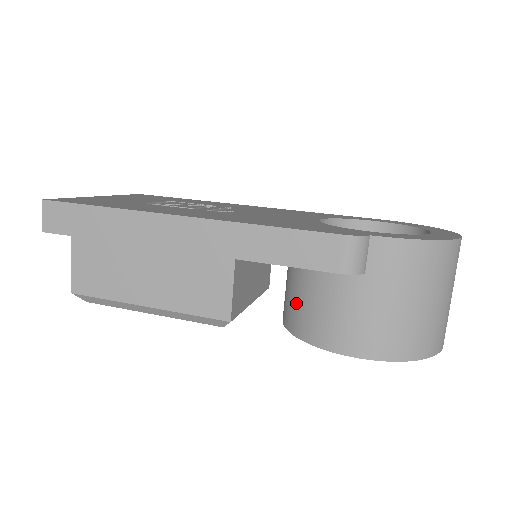
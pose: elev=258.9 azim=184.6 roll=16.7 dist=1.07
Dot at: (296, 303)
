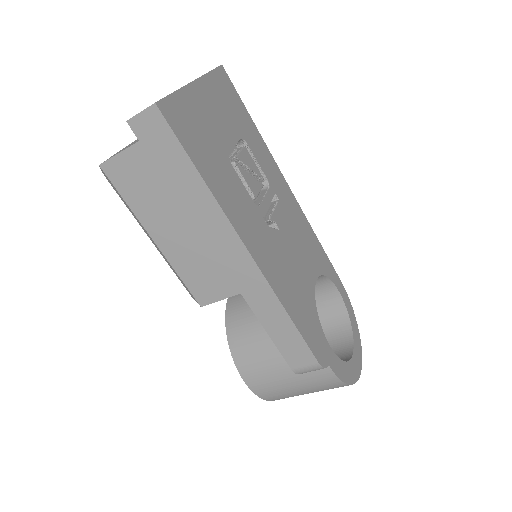
Dot at: (249, 326)
